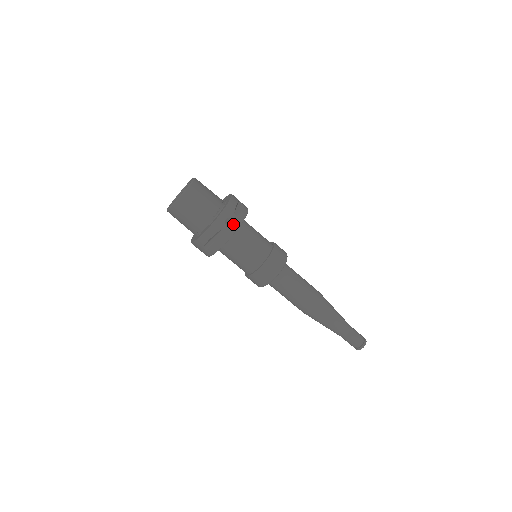
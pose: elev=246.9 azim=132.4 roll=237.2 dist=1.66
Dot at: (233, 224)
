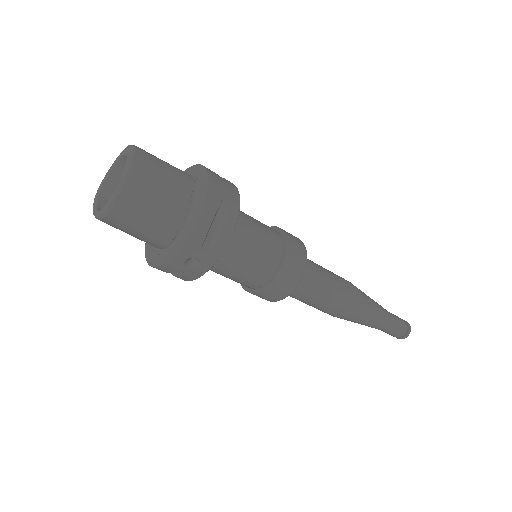
Dot at: (199, 264)
